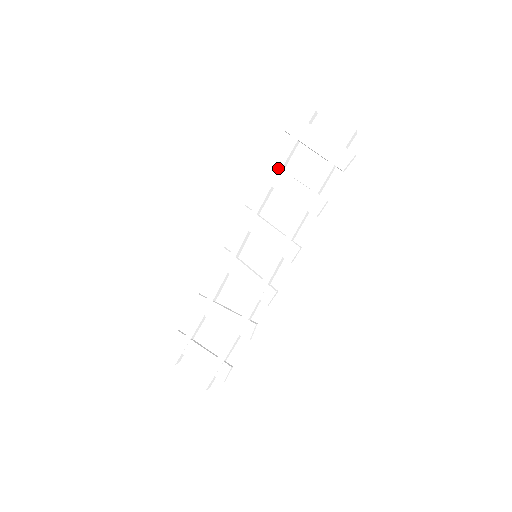
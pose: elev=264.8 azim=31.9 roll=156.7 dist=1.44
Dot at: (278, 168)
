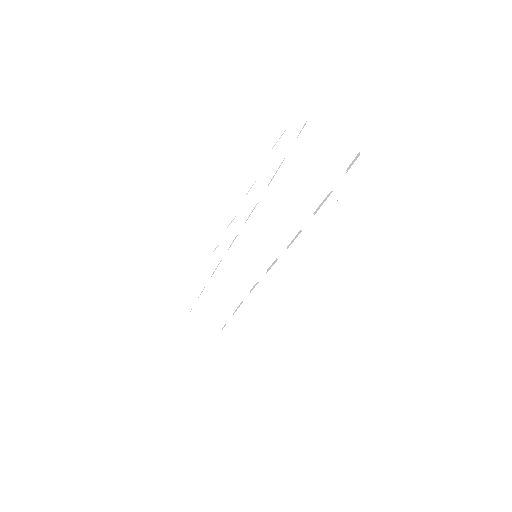
Dot at: (271, 192)
